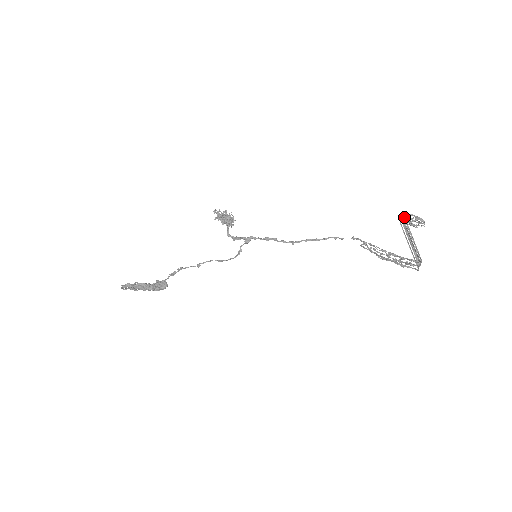
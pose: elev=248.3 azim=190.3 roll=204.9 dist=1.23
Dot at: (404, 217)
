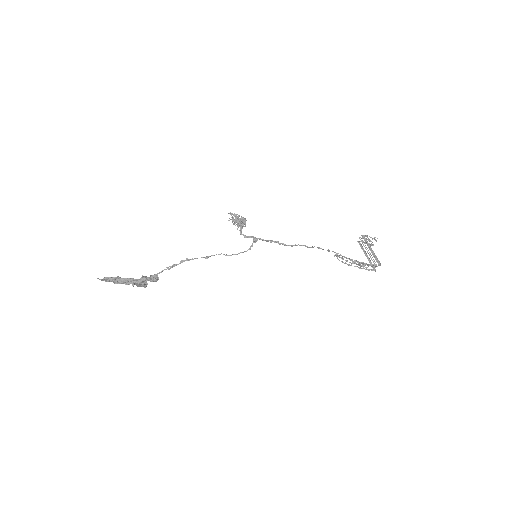
Dot at: (366, 236)
